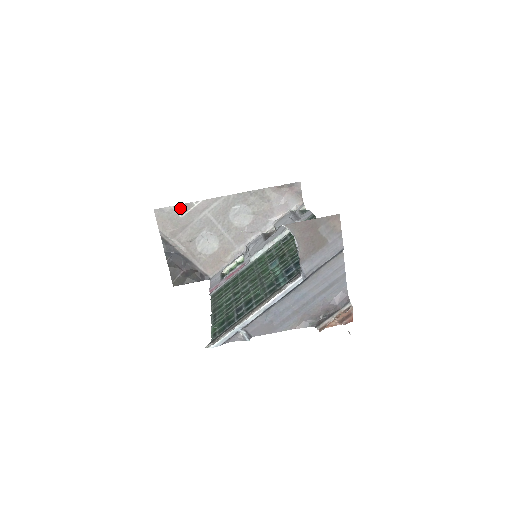
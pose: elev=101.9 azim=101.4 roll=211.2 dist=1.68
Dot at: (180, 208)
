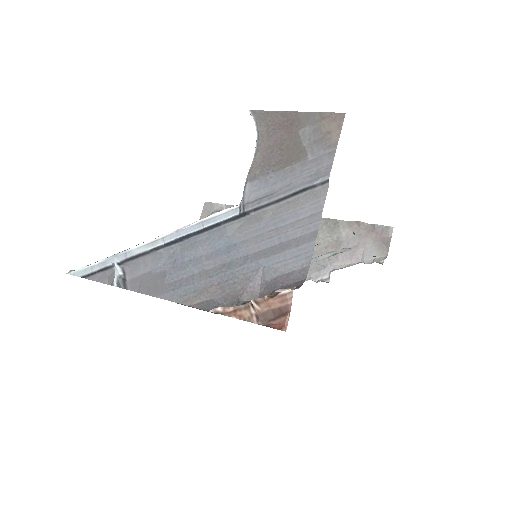
Dot at: occluded
